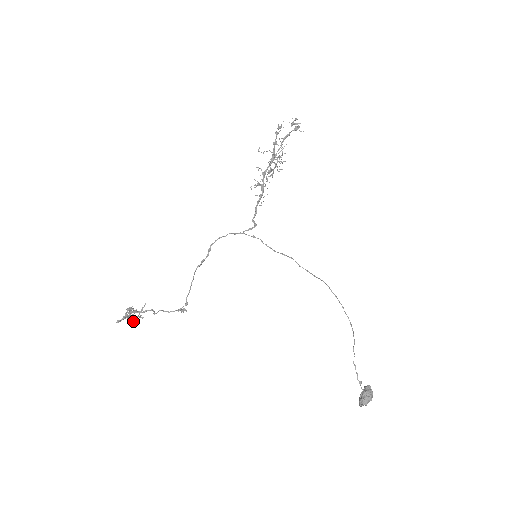
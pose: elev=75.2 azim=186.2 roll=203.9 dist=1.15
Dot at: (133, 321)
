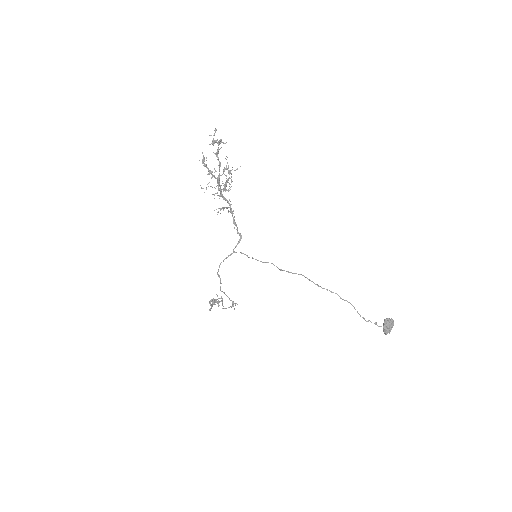
Dot at: (218, 305)
